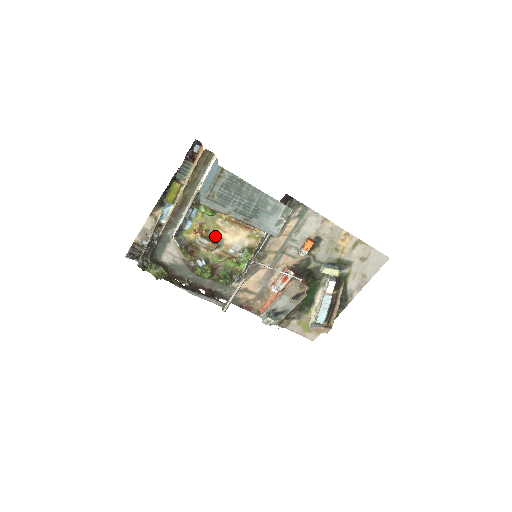
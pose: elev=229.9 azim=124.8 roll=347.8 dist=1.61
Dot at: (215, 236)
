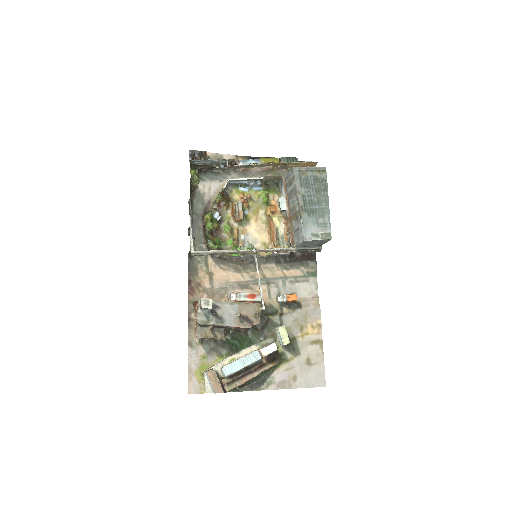
Dot at: (247, 216)
